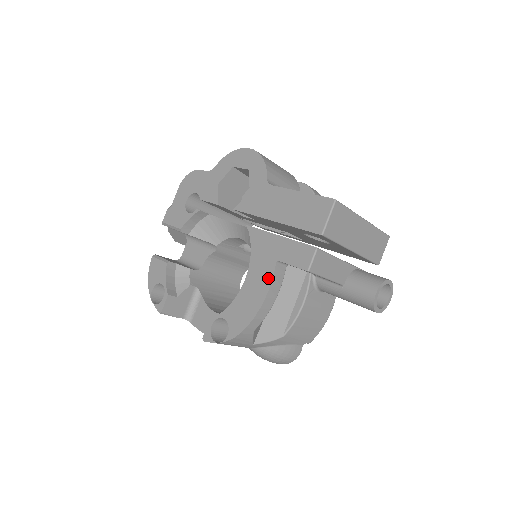
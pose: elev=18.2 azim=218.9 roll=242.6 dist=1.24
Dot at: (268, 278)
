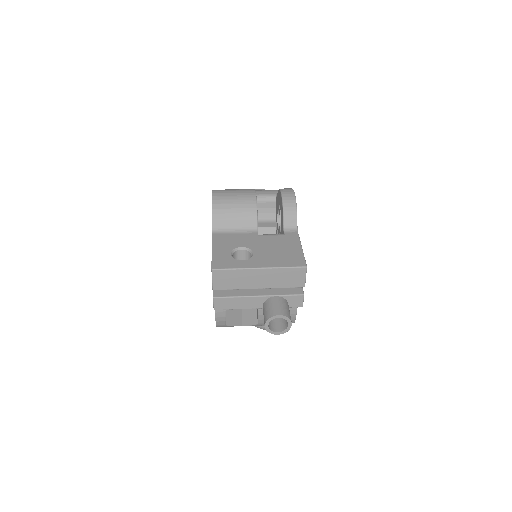
Dot at: occluded
